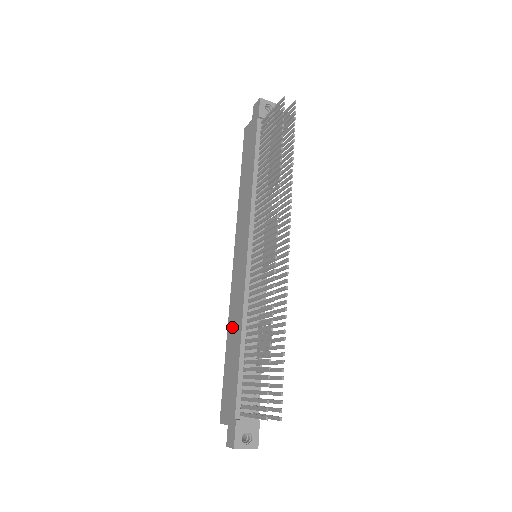
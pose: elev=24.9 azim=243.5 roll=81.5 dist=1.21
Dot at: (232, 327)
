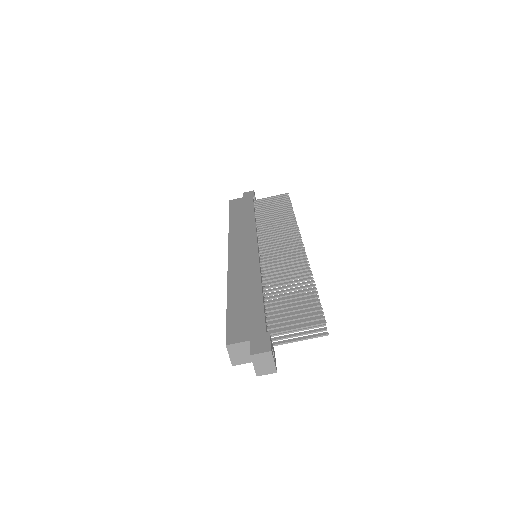
Dot at: (239, 283)
